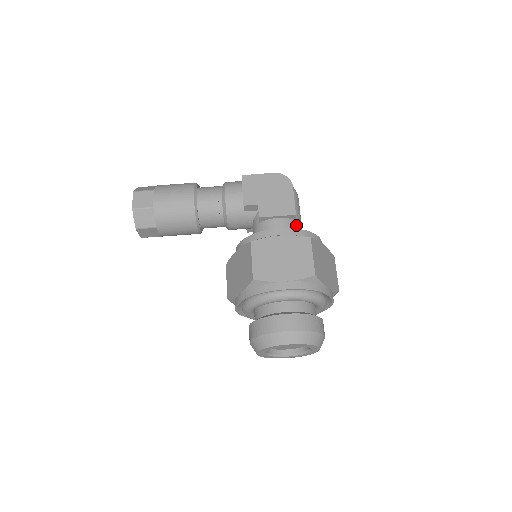
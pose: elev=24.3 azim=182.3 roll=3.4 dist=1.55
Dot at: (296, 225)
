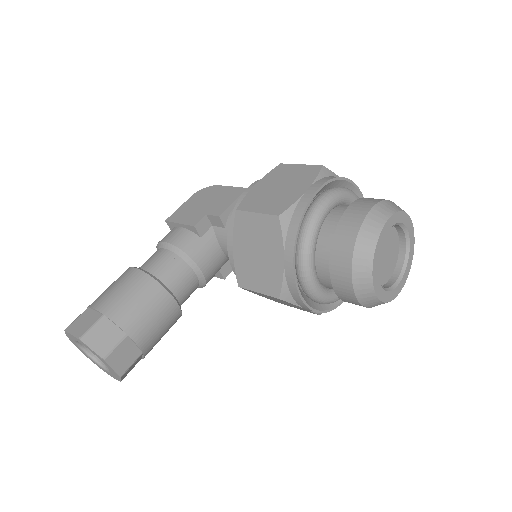
Dot at: occluded
